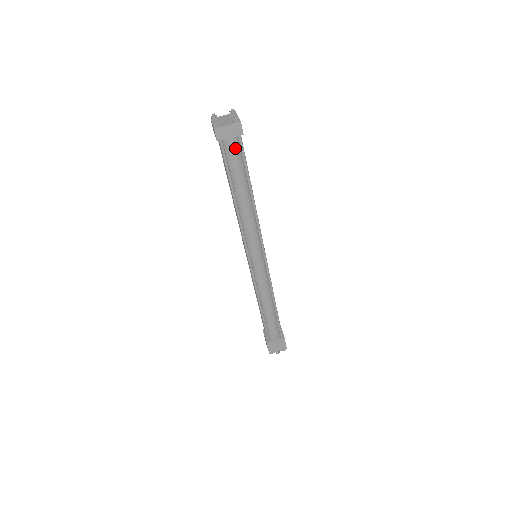
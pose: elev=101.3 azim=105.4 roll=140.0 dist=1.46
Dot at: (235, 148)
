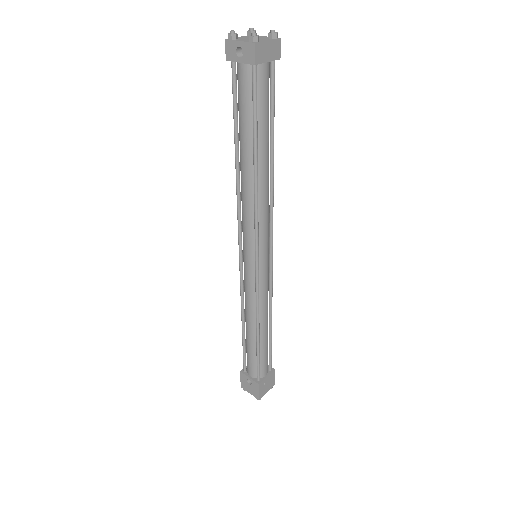
Dot at: (267, 80)
